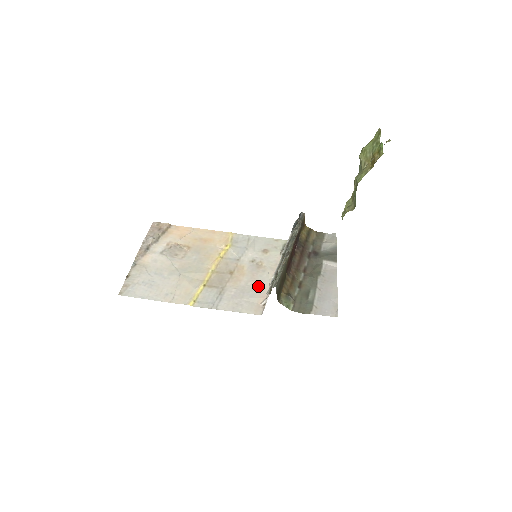
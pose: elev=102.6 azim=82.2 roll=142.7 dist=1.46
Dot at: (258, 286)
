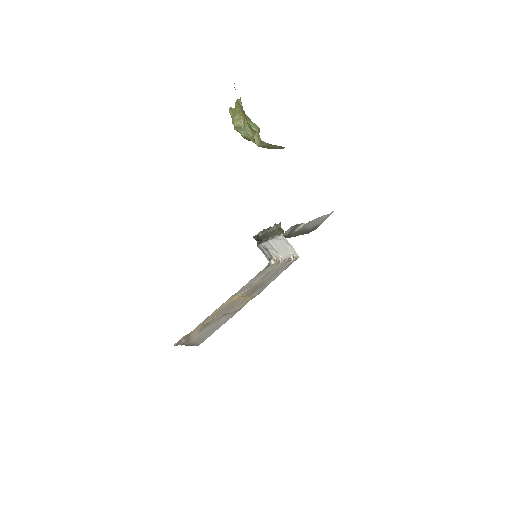
Dot at: (279, 268)
